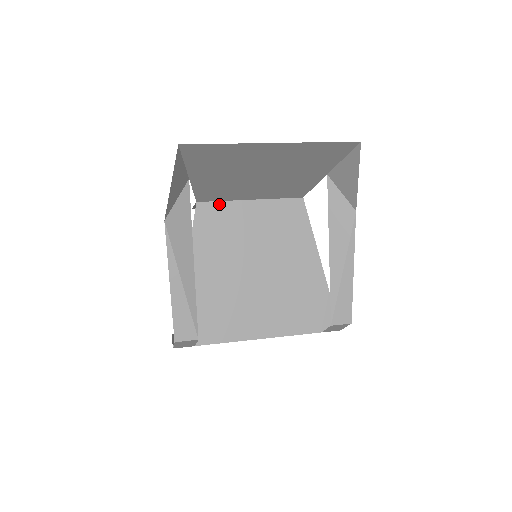
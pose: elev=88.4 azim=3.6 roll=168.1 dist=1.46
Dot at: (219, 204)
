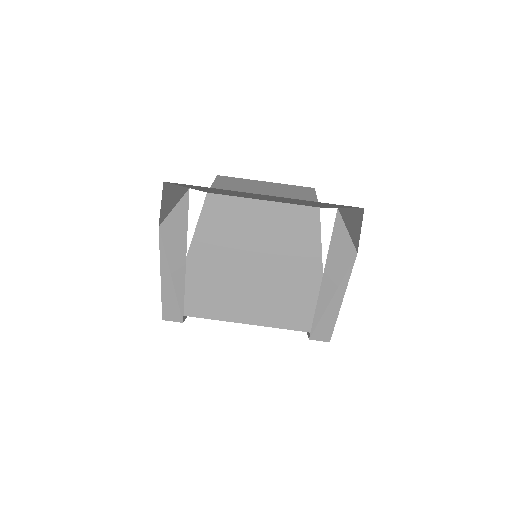
Dot at: (229, 198)
